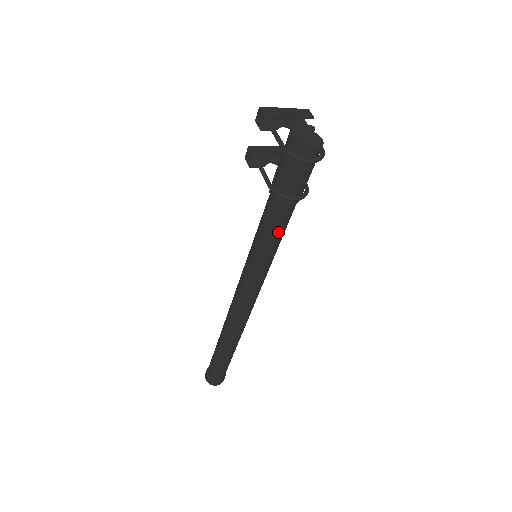
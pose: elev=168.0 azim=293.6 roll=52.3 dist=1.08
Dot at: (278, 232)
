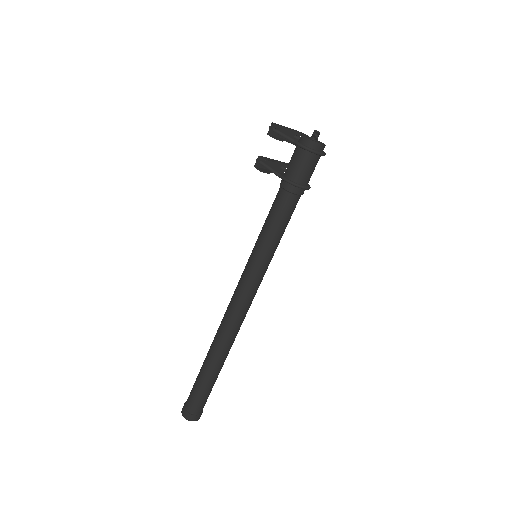
Dot at: (285, 222)
